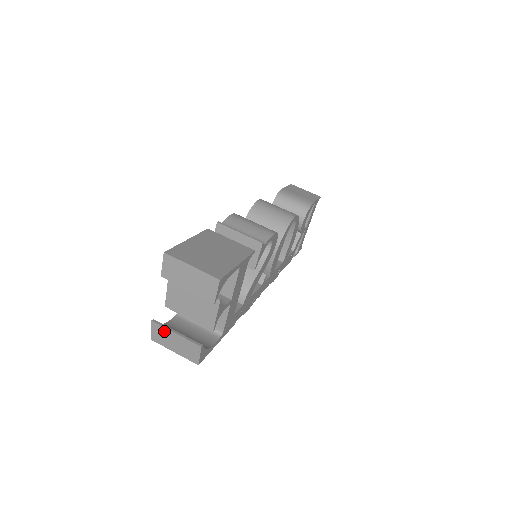
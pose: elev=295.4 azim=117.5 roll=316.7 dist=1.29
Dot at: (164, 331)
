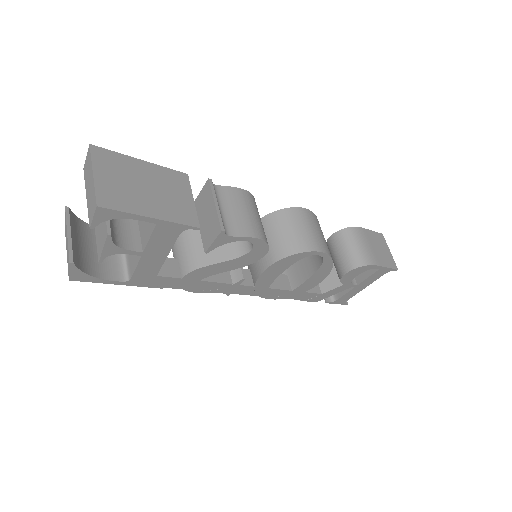
Dot at: (66, 224)
